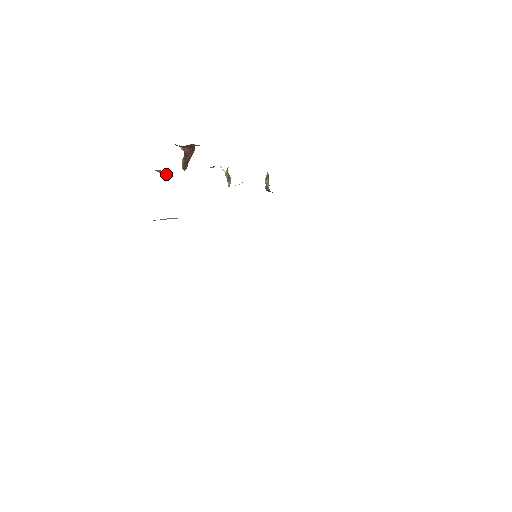
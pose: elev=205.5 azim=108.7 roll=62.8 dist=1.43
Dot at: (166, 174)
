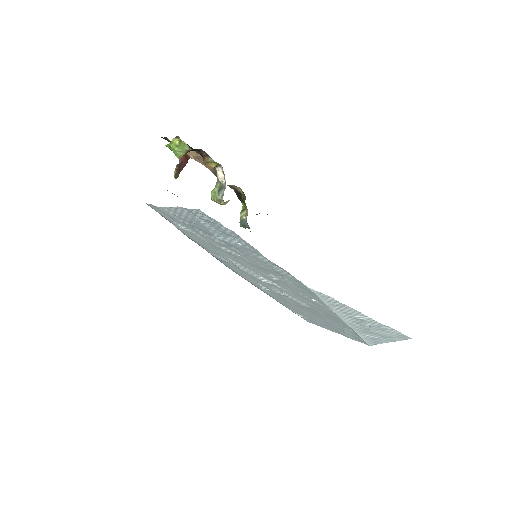
Dot at: (183, 146)
